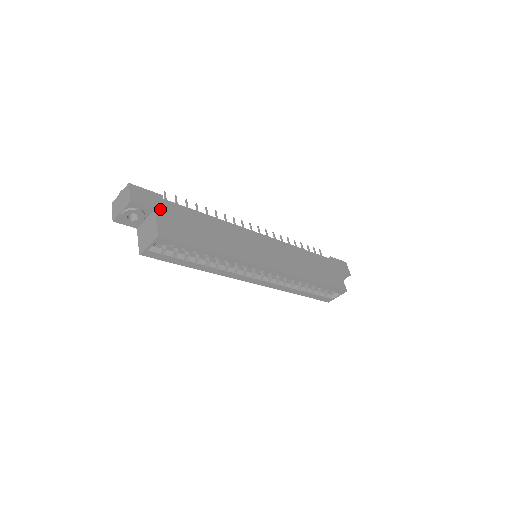
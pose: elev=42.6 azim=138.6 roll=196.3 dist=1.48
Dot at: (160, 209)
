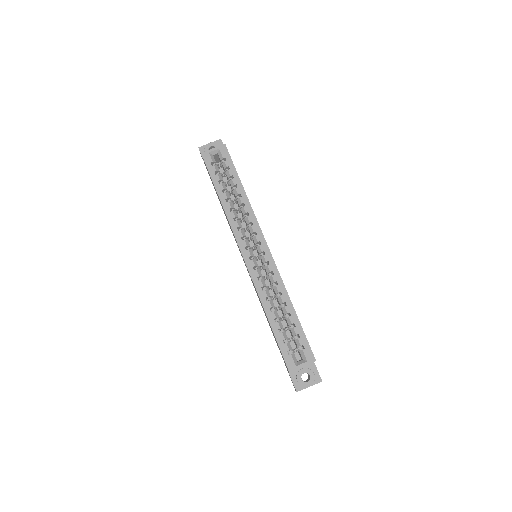
Dot at: occluded
